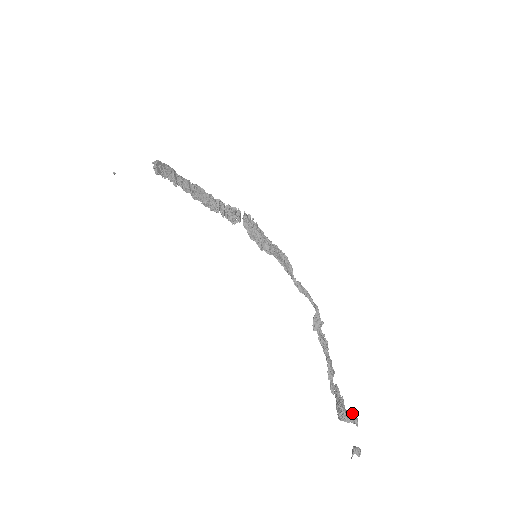
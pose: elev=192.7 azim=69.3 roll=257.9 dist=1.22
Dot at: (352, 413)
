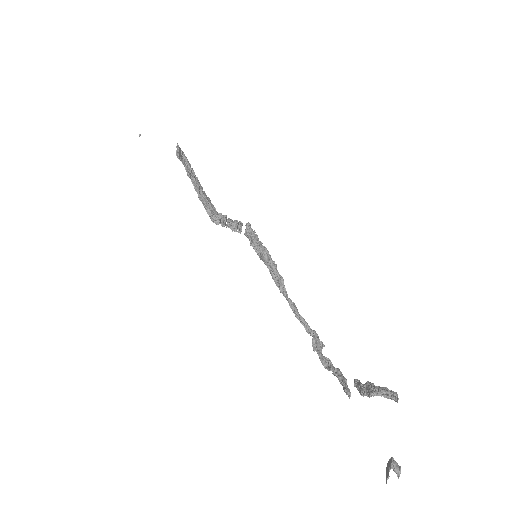
Dot at: occluded
